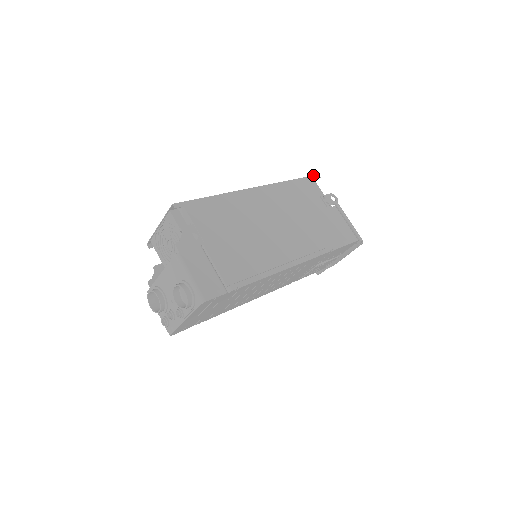
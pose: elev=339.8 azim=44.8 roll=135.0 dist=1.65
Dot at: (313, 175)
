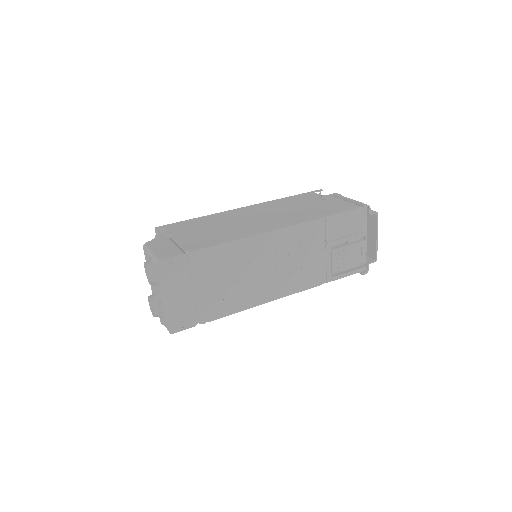
Dot at: (313, 191)
